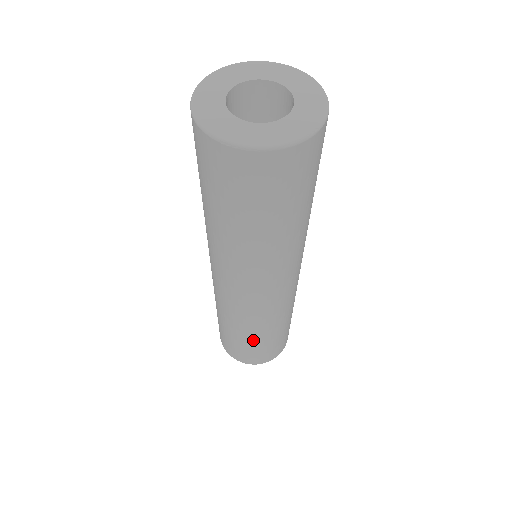
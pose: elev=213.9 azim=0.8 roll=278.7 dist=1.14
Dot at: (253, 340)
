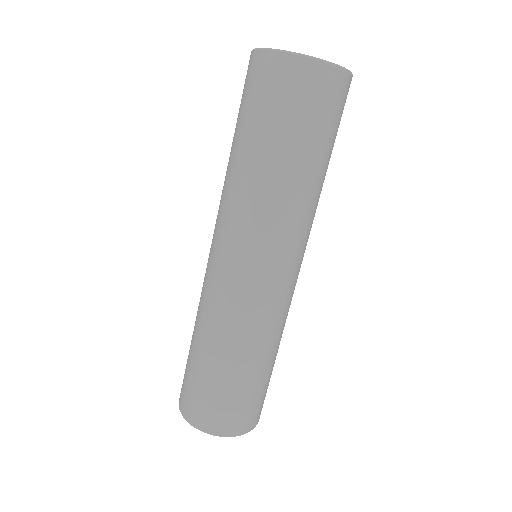
Dot at: (260, 370)
